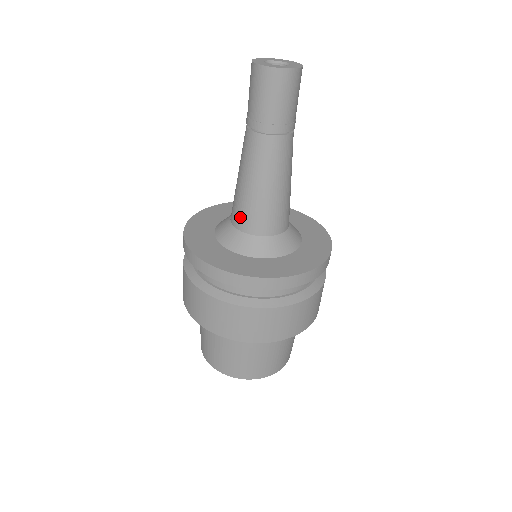
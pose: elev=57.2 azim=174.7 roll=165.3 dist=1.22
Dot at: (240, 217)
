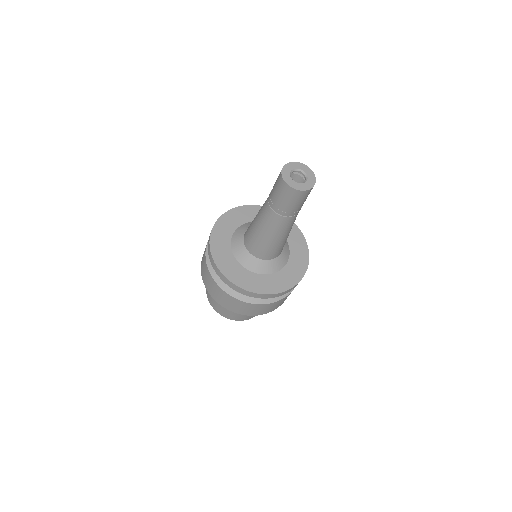
Dot at: (259, 252)
